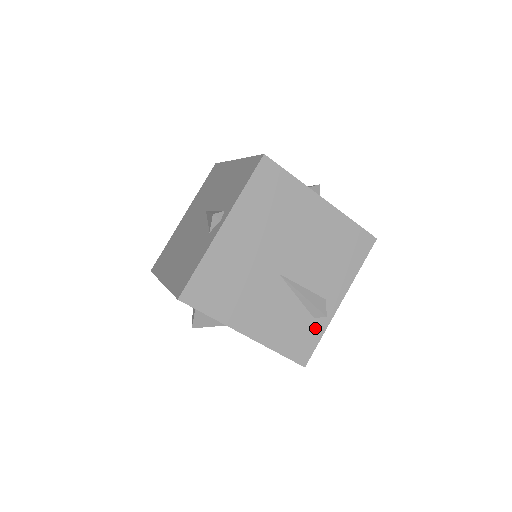
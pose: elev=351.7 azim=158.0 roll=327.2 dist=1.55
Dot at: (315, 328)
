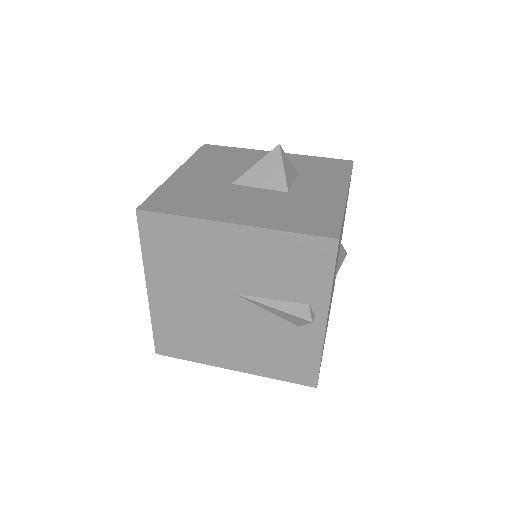
Dot at: occluded
